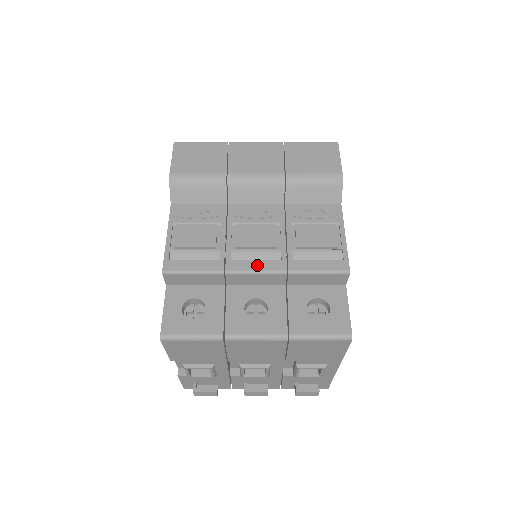
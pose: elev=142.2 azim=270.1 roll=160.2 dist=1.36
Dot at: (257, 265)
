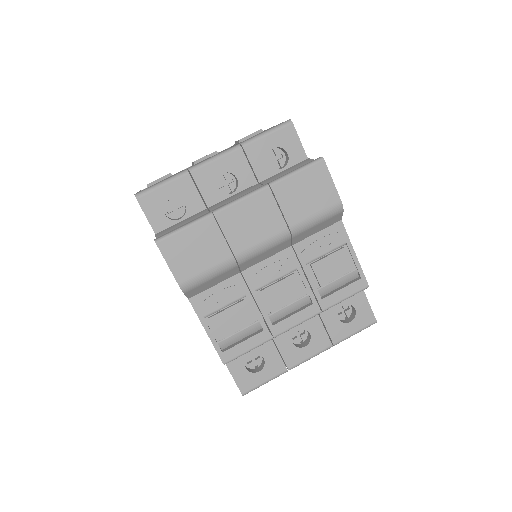
Dot at: (296, 319)
